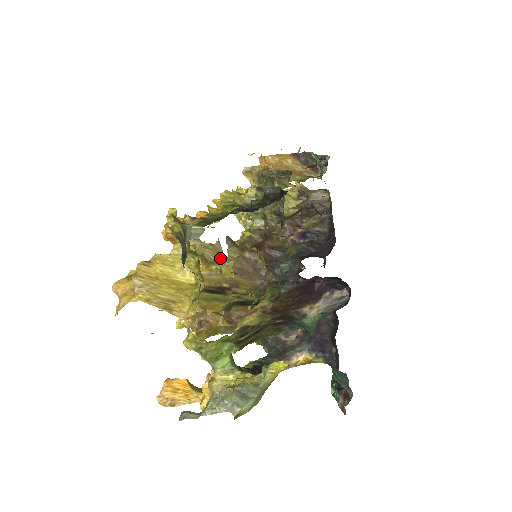
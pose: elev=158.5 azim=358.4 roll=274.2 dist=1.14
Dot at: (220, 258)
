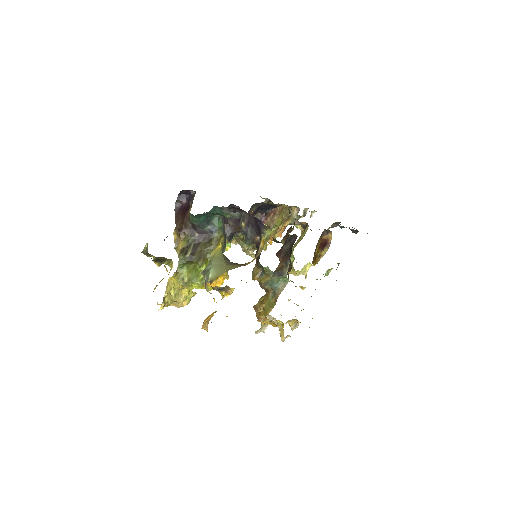
Dot at: occluded
